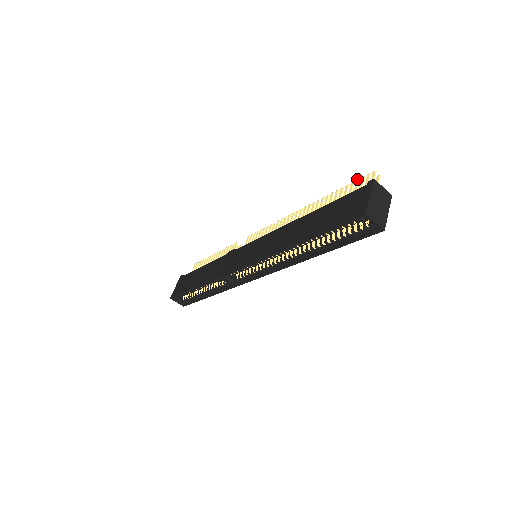
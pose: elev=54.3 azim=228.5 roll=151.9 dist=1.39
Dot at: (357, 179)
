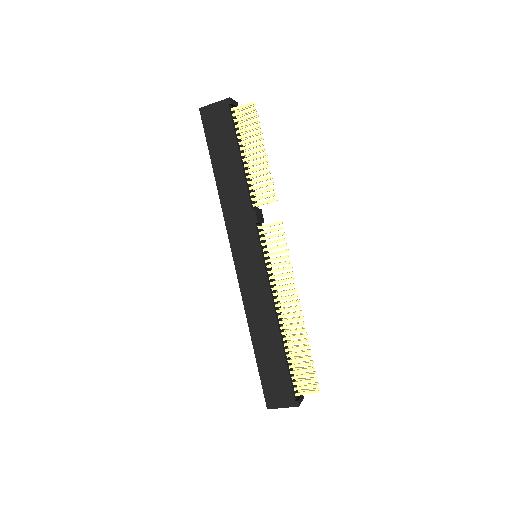
Dot at: occluded
